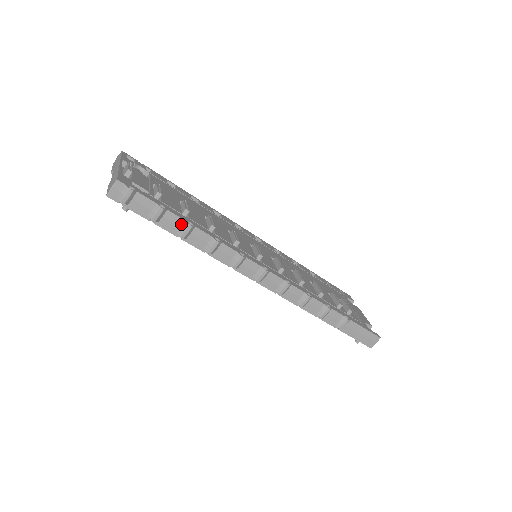
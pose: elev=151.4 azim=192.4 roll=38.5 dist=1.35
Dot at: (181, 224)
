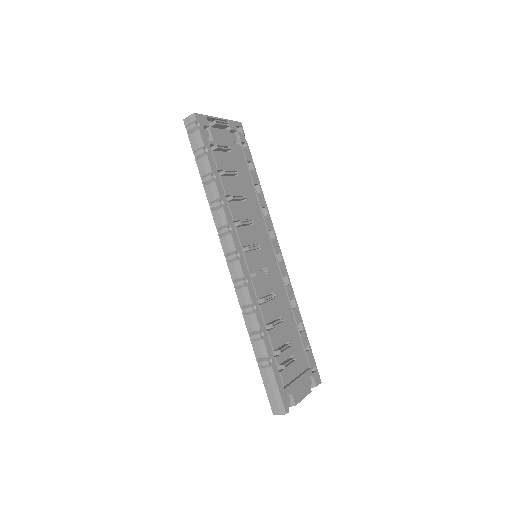
Dot at: (208, 172)
